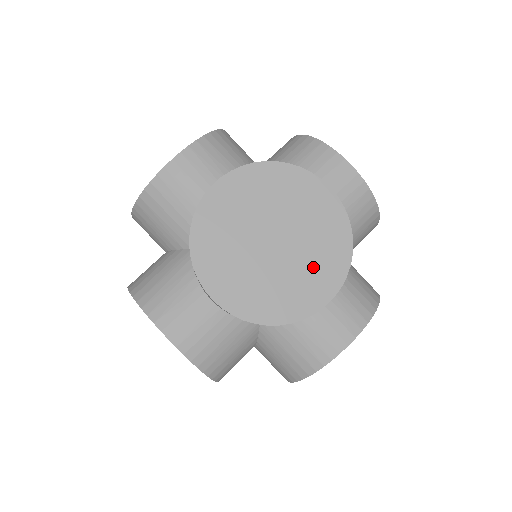
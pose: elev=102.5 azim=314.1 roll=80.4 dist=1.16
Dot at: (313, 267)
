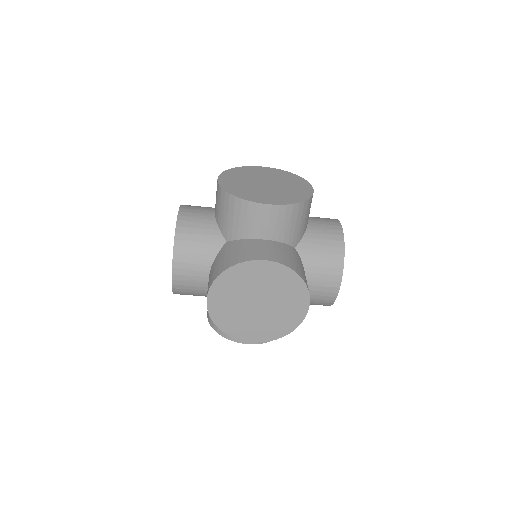
Dot at: (262, 326)
